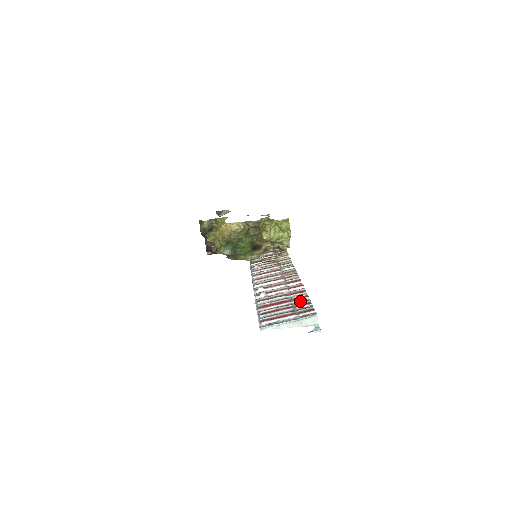
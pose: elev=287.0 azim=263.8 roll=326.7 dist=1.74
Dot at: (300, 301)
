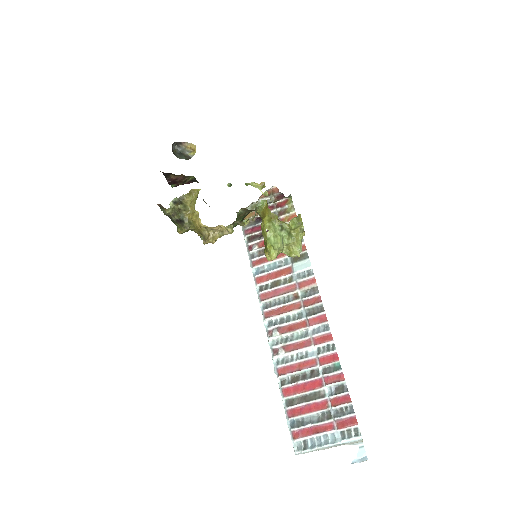
Dot at: (334, 386)
